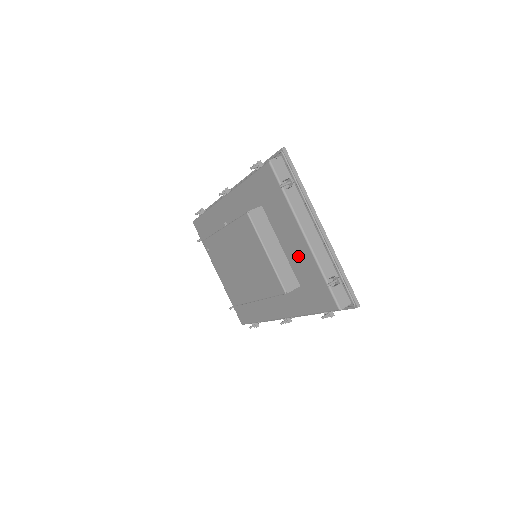
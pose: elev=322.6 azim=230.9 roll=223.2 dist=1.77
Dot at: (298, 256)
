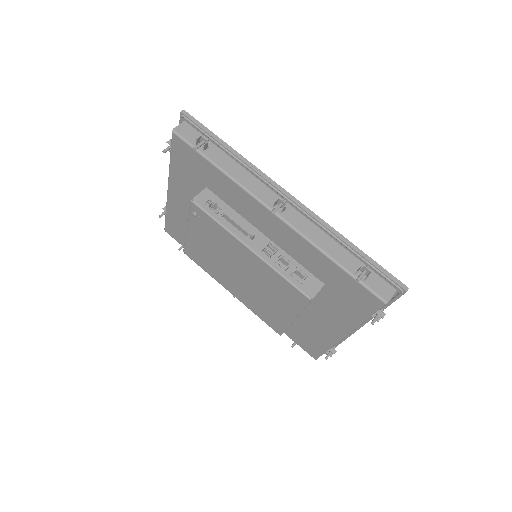
Dot at: (318, 326)
